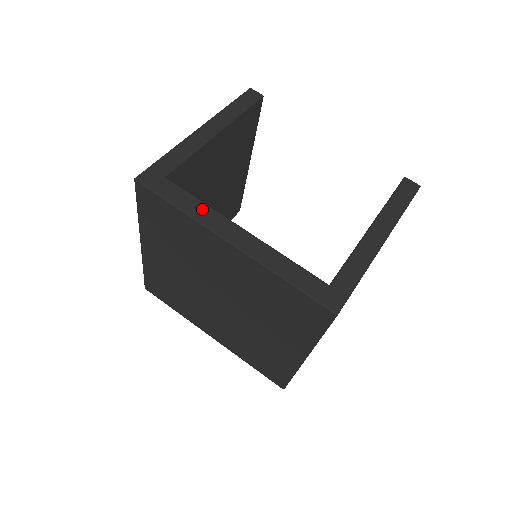
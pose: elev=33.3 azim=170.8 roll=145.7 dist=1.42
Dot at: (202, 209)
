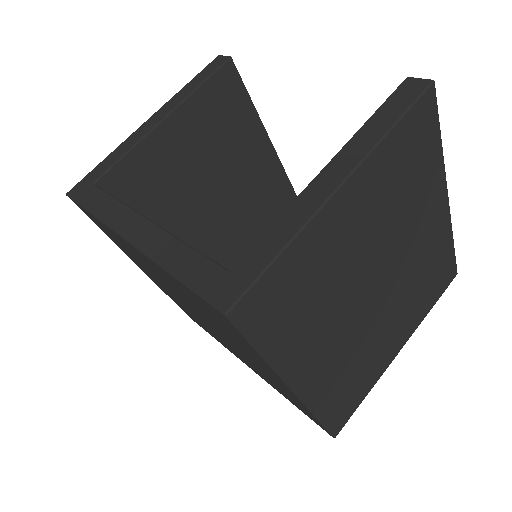
Dot at: (113, 208)
